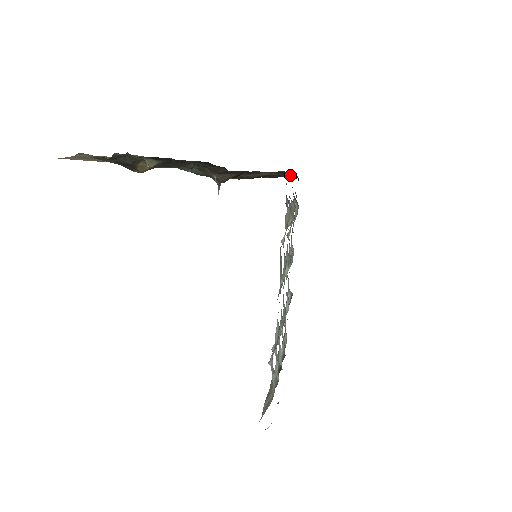
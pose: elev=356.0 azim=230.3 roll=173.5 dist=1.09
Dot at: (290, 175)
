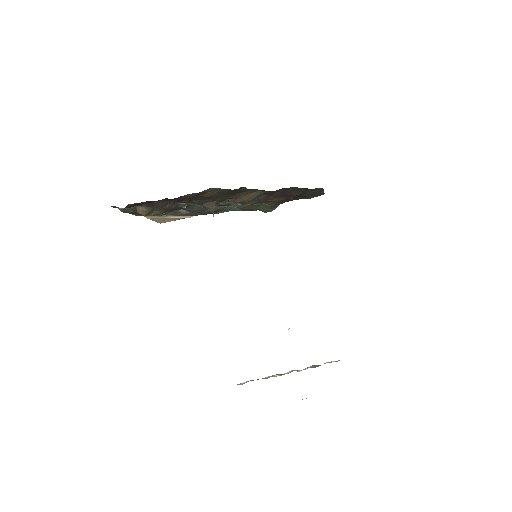
Dot at: (244, 189)
